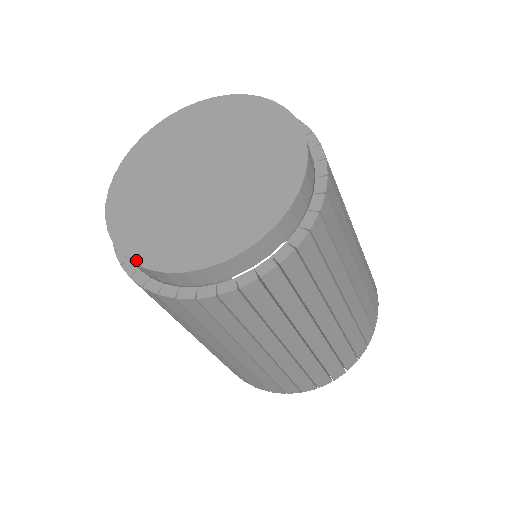
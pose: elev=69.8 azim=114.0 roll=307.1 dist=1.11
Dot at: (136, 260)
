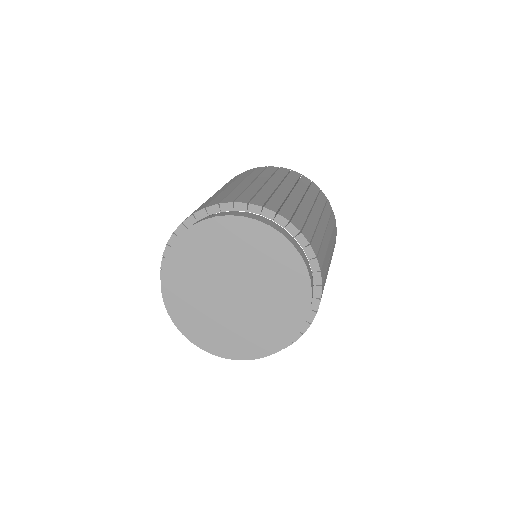
Dot at: (204, 349)
